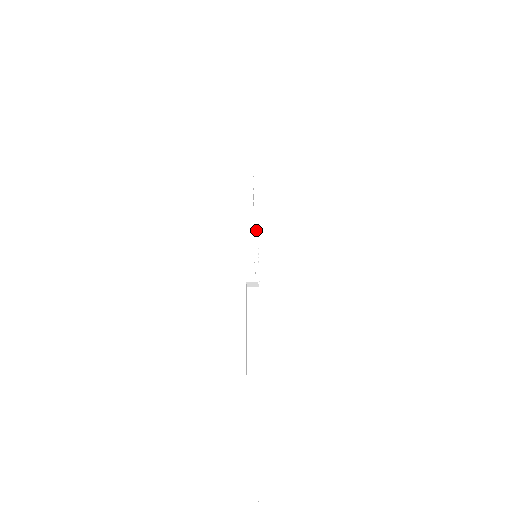
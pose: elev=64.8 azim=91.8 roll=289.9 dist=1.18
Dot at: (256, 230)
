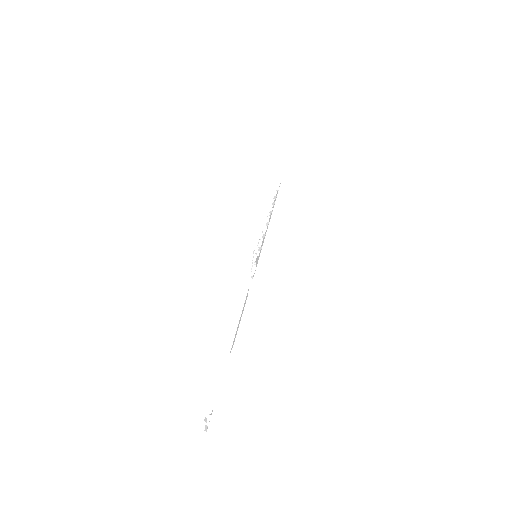
Dot at: (260, 249)
